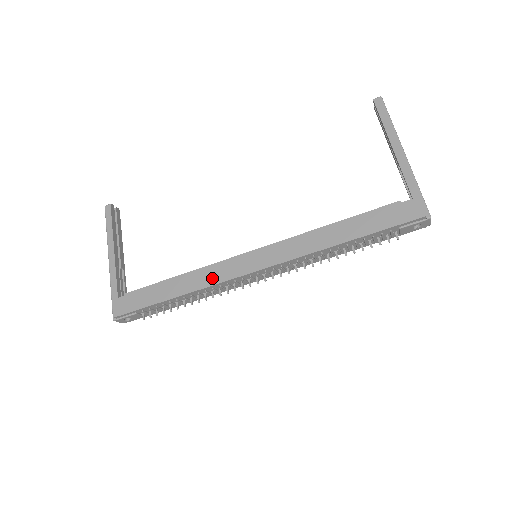
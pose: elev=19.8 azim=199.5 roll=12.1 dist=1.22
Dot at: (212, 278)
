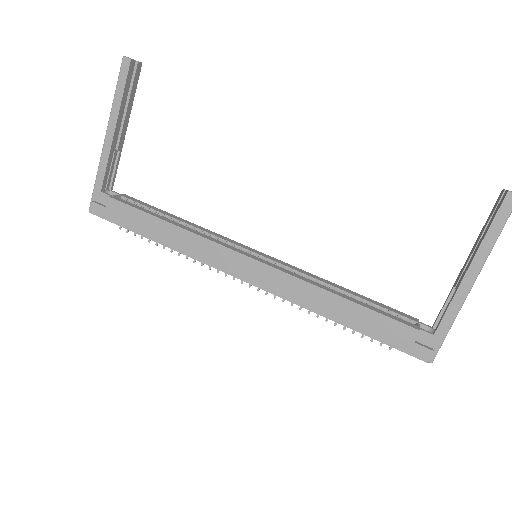
Dot at: (200, 253)
